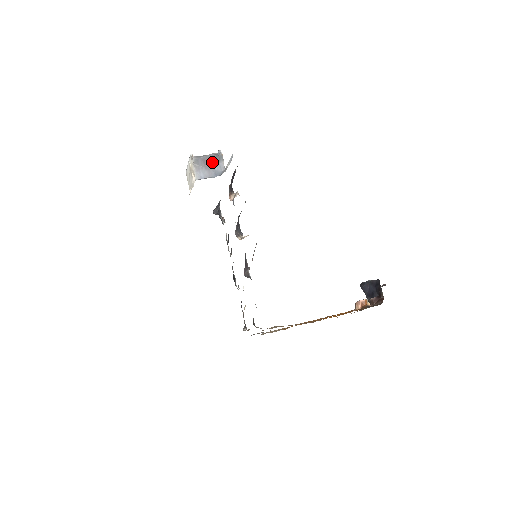
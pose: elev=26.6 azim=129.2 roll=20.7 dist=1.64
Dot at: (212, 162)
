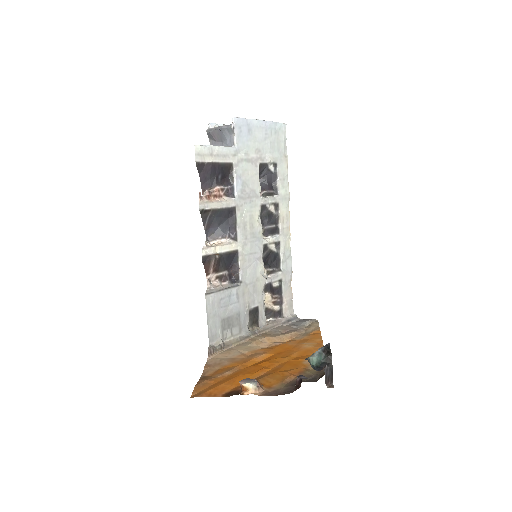
Dot at: (222, 136)
